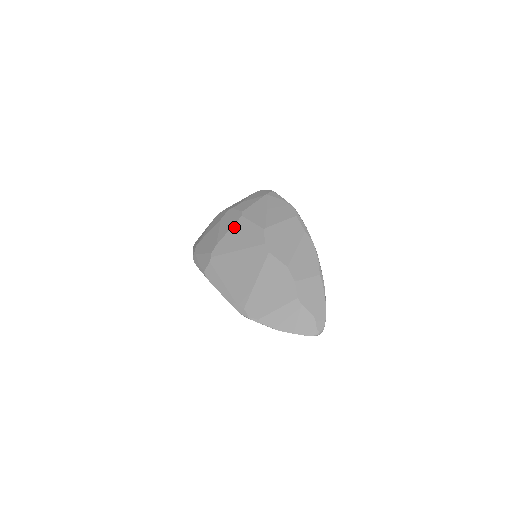
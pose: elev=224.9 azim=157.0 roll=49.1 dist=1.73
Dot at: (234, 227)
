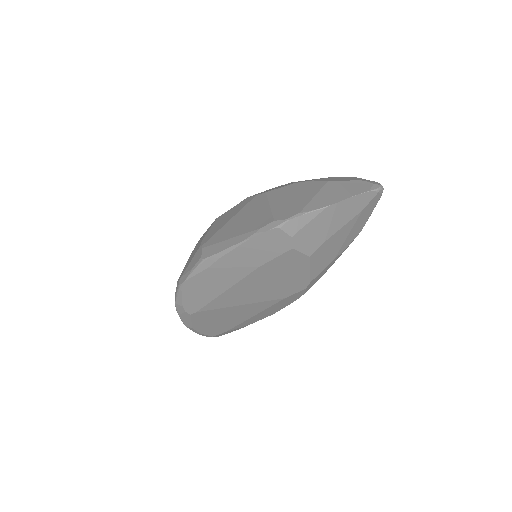
Dot at: (213, 224)
